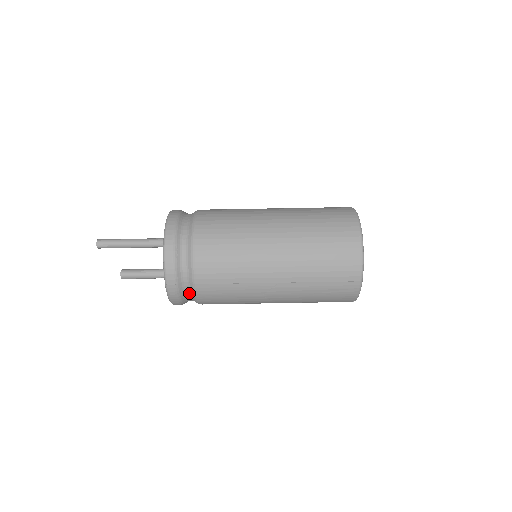
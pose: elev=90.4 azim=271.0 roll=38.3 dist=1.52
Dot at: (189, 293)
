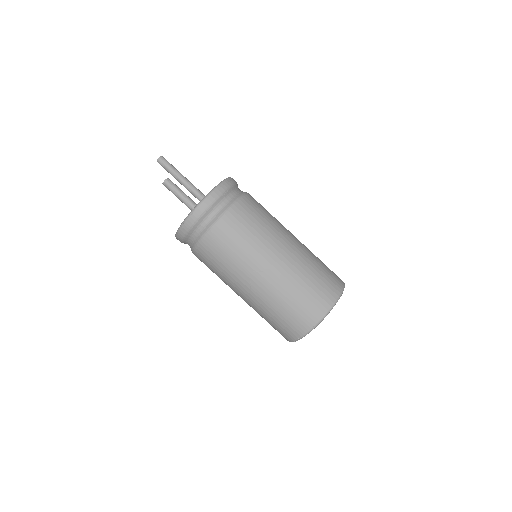
Dot at: (204, 227)
